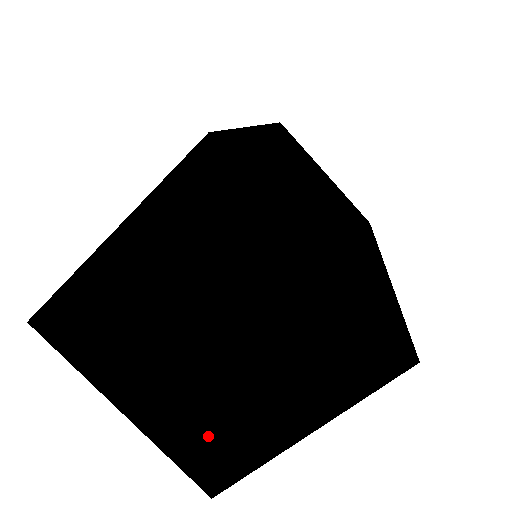
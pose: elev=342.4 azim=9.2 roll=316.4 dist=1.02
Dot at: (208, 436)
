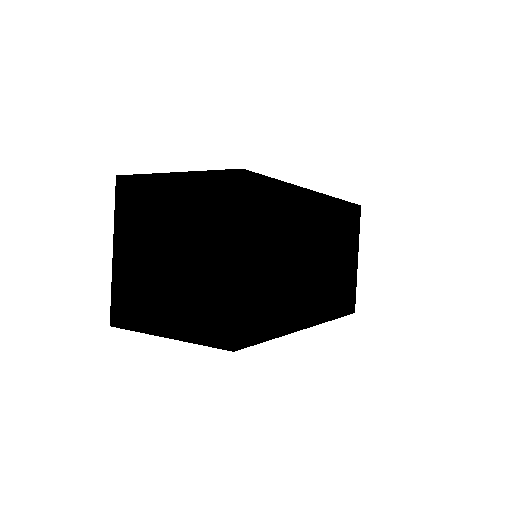
Dot at: (133, 296)
